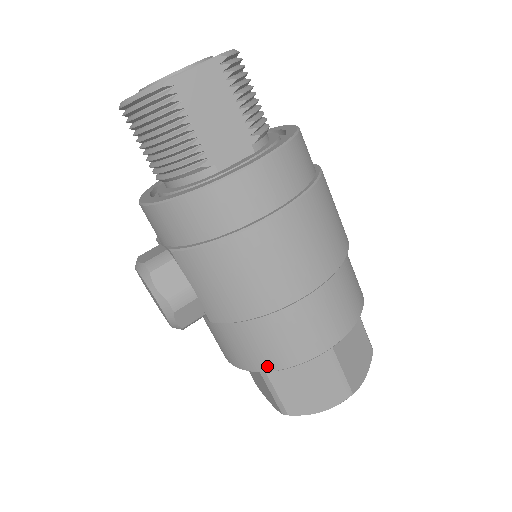
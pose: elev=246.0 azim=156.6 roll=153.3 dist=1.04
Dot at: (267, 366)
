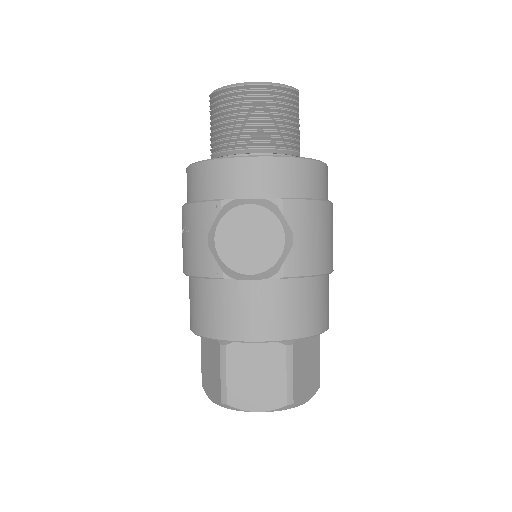
Dot at: (310, 330)
